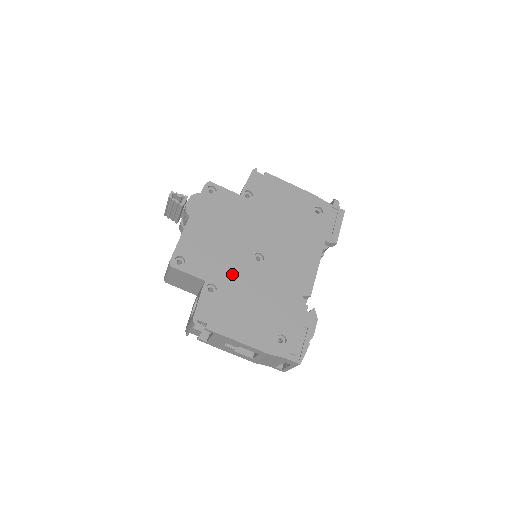
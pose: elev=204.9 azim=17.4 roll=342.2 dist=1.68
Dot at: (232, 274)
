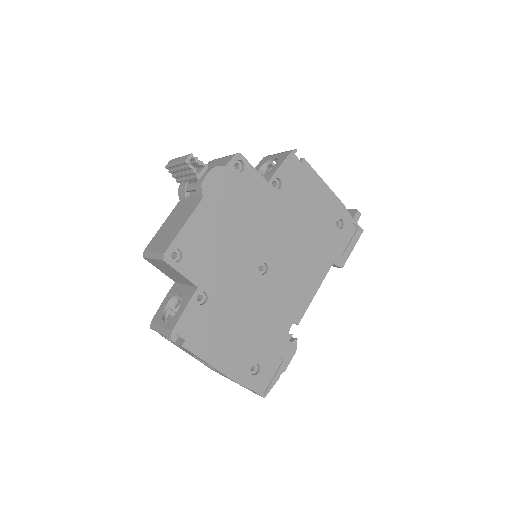
Dot at: (229, 284)
